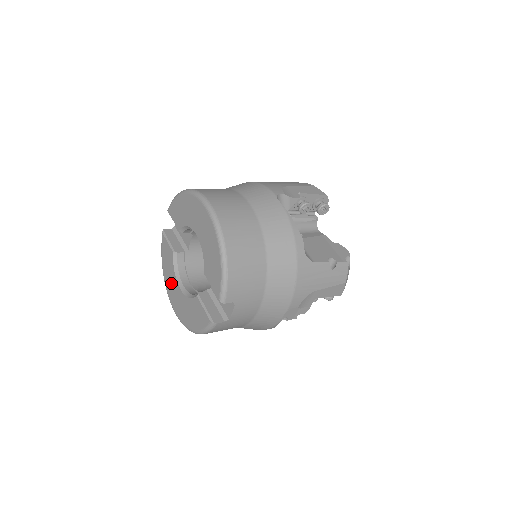
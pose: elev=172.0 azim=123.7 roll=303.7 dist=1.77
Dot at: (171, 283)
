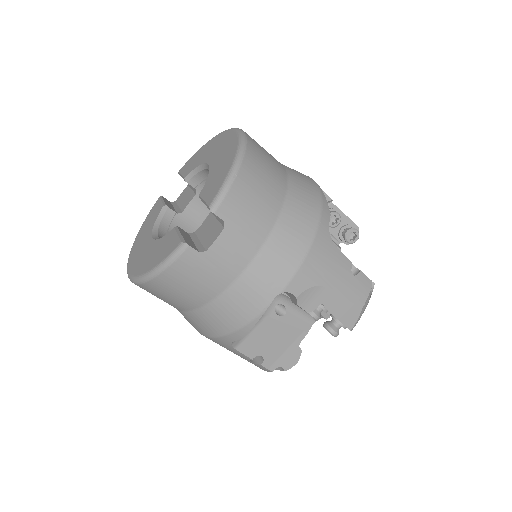
Dot at: (142, 240)
